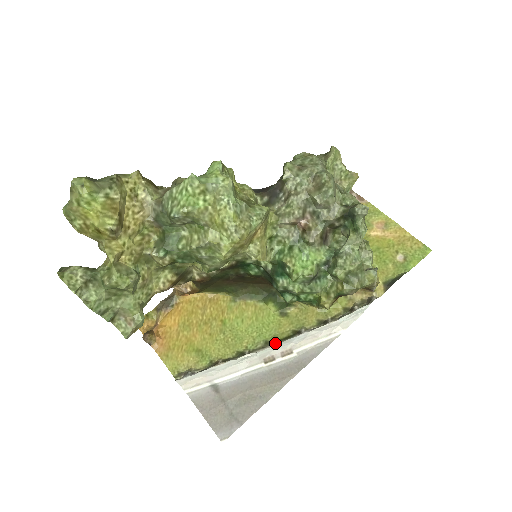
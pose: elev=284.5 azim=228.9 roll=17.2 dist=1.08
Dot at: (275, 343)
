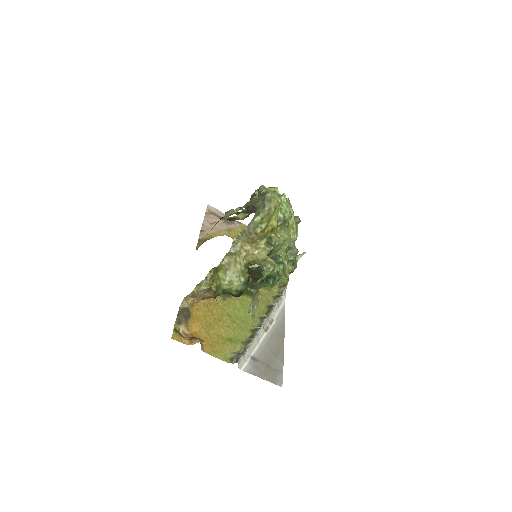
Dot at: (268, 316)
